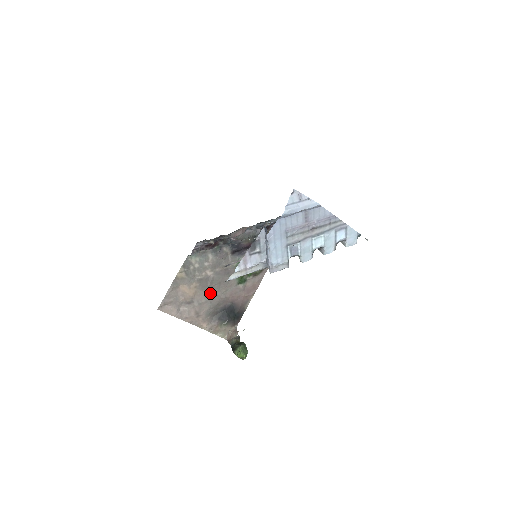
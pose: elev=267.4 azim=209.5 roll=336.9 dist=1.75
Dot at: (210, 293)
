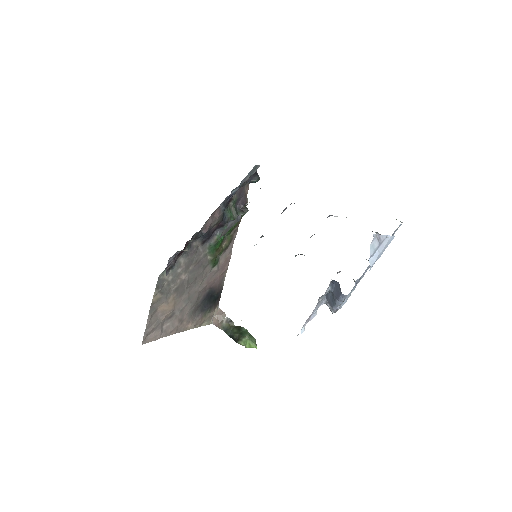
Dot at: (188, 294)
